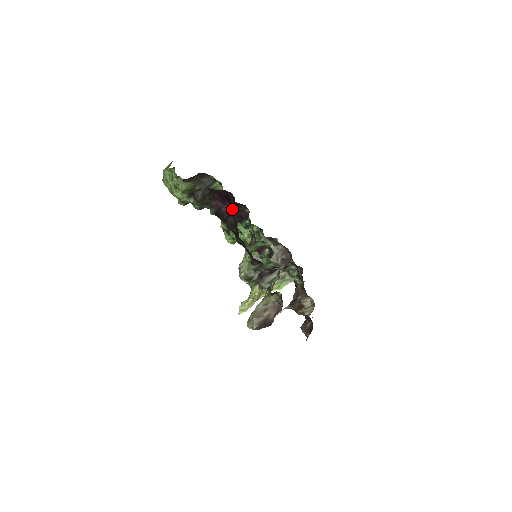
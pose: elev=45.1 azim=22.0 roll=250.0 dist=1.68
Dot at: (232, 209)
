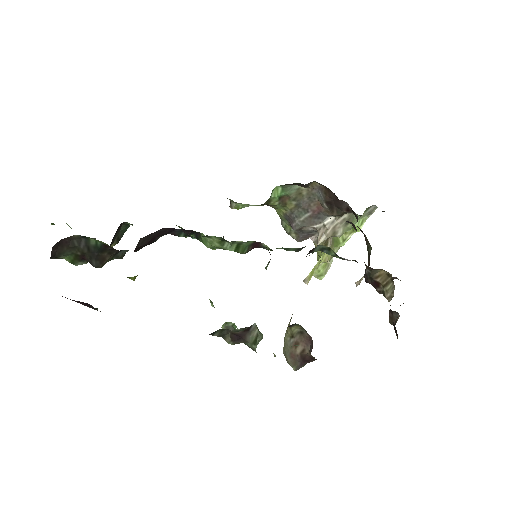
Dot at: occluded
